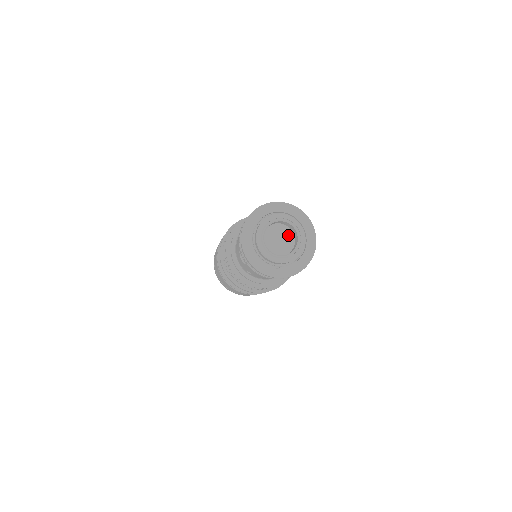
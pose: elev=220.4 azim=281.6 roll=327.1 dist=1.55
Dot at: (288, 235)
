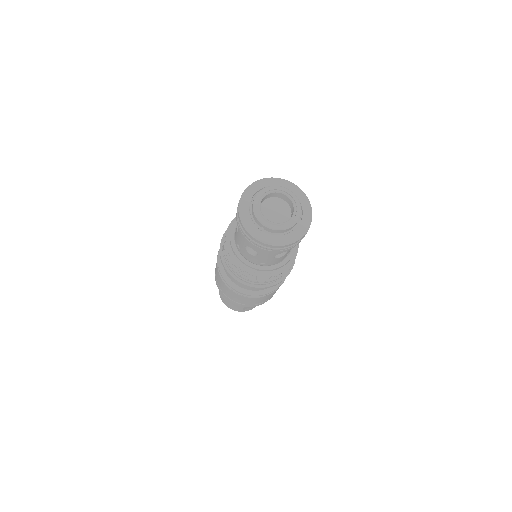
Dot at: (286, 212)
